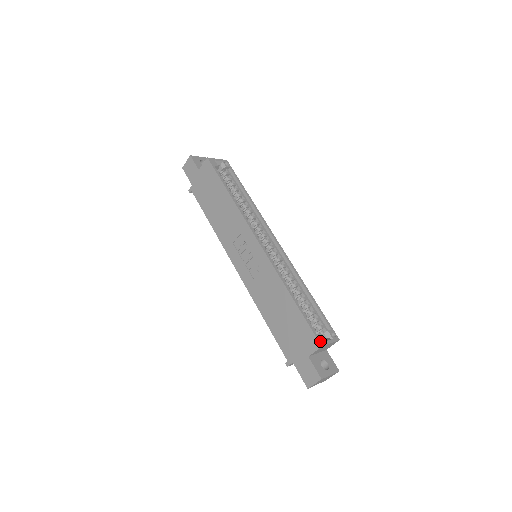
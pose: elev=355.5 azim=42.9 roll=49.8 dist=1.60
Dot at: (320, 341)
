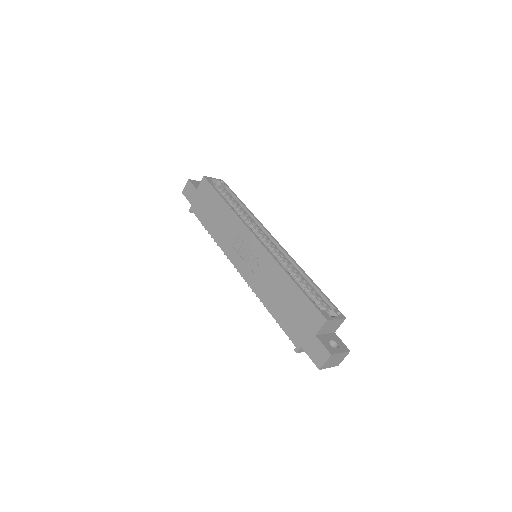
Dot at: (325, 316)
